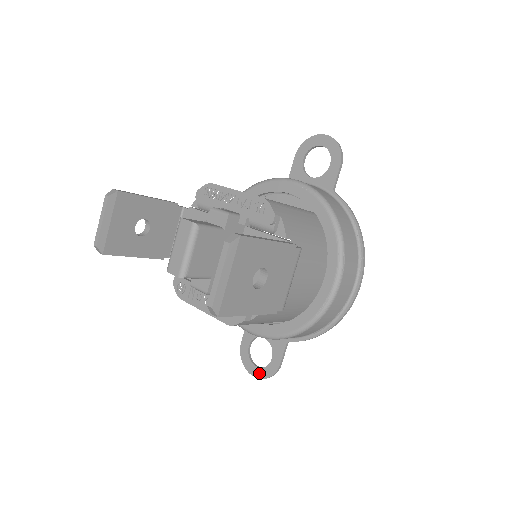
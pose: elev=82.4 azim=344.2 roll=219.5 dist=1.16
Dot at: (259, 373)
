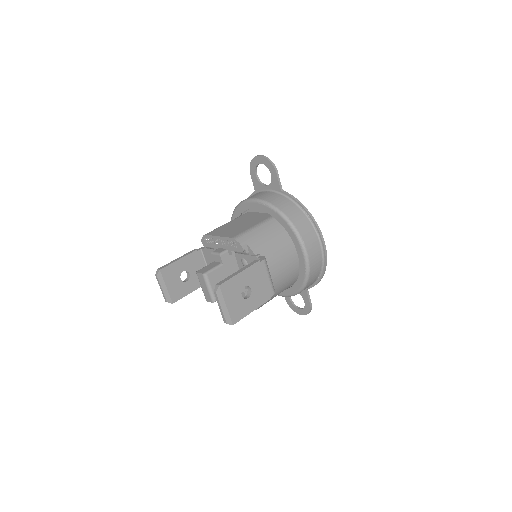
Dot at: (303, 312)
